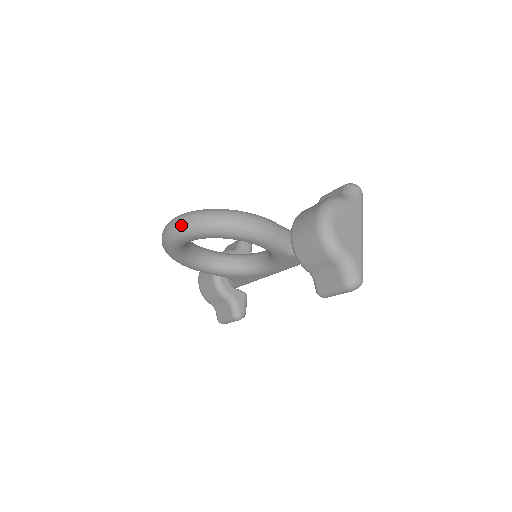
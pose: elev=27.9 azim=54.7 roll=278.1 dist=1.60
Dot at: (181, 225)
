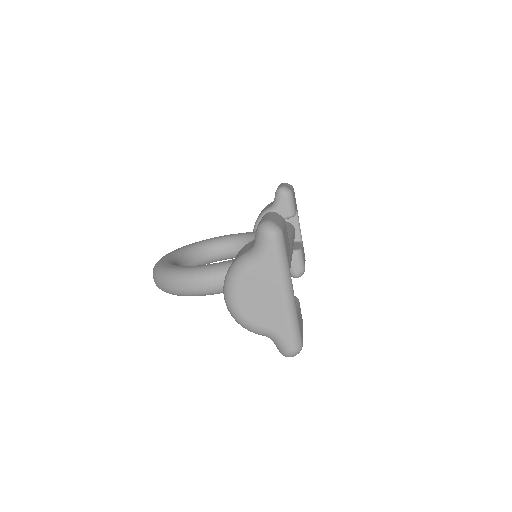
Dot at: occluded
